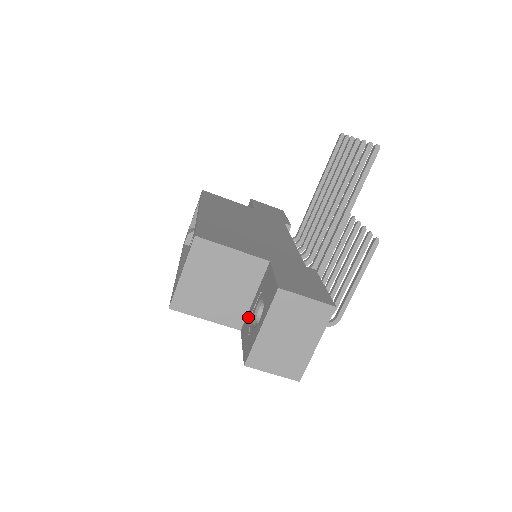
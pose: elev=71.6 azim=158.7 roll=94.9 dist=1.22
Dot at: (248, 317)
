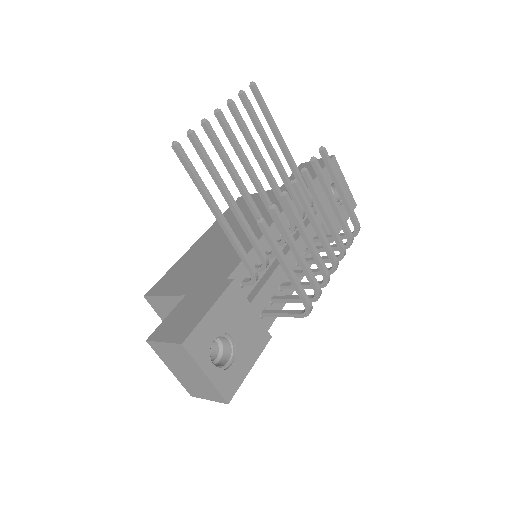
Dot at: occluded
